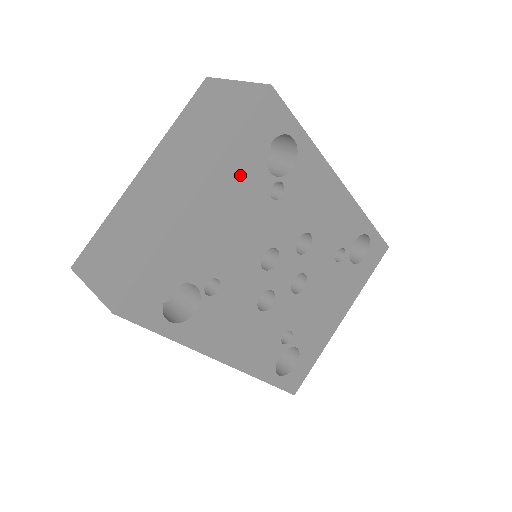
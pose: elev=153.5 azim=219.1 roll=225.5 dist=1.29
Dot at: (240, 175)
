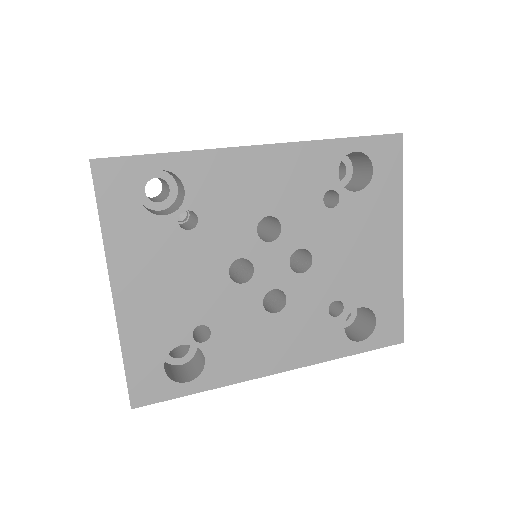
Dot at: (137, 244)
